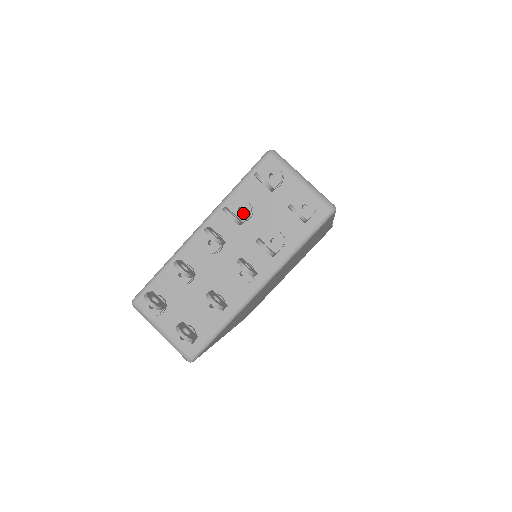
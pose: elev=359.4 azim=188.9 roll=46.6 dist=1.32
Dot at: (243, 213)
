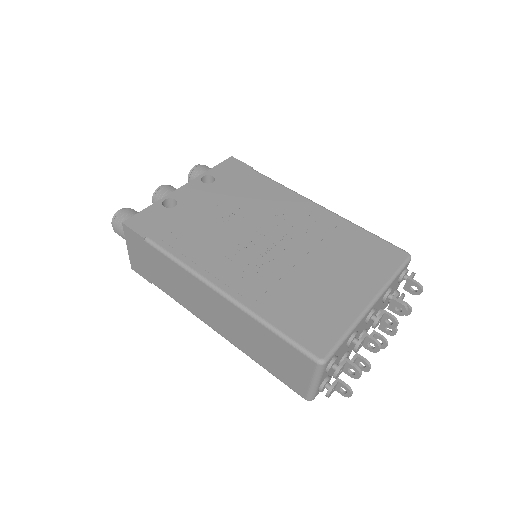
Dot at: occluded
